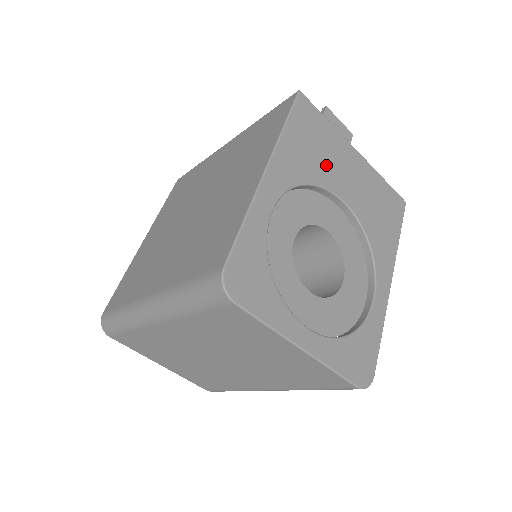
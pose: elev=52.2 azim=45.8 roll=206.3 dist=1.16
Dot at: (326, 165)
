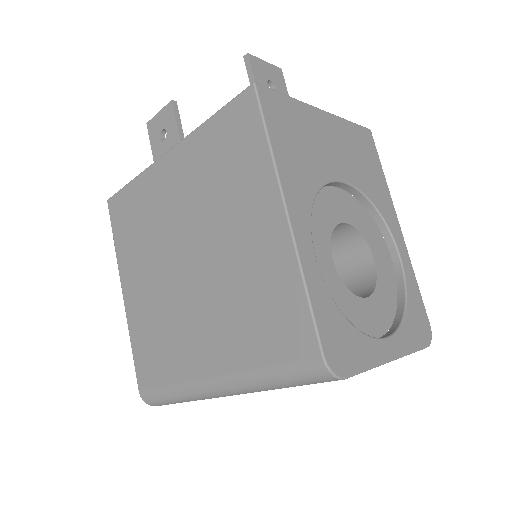
Dot at: (315, 155)
